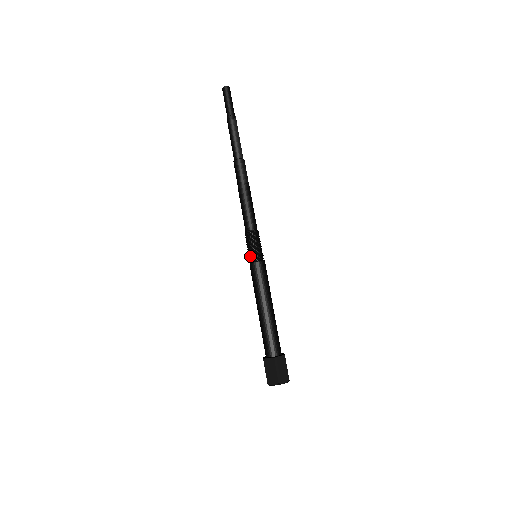
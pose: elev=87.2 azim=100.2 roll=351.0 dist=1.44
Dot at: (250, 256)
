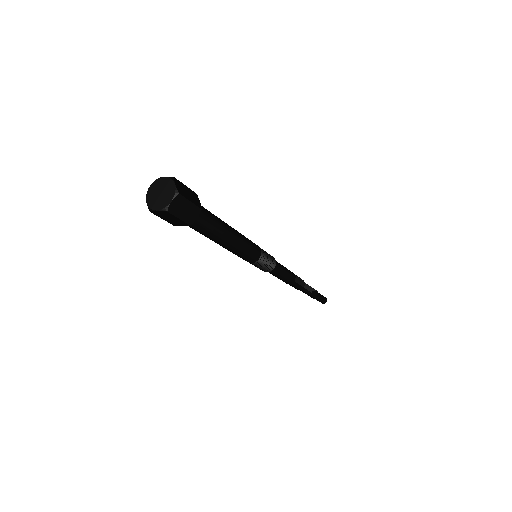
Dot at: occluded
